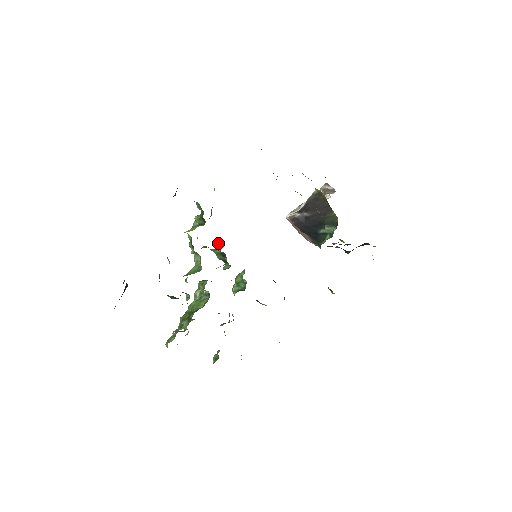
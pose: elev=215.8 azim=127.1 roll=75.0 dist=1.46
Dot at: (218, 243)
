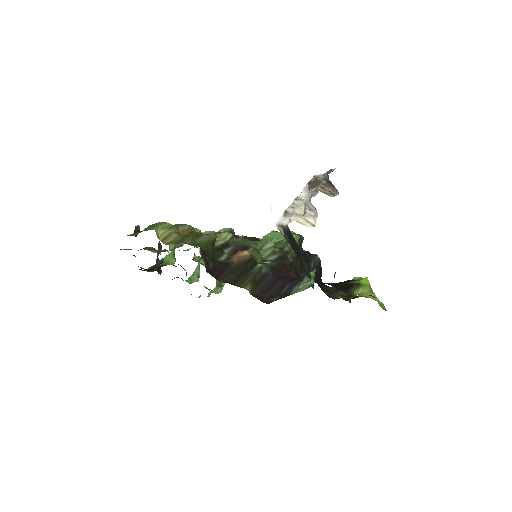
Dot at: occluded
